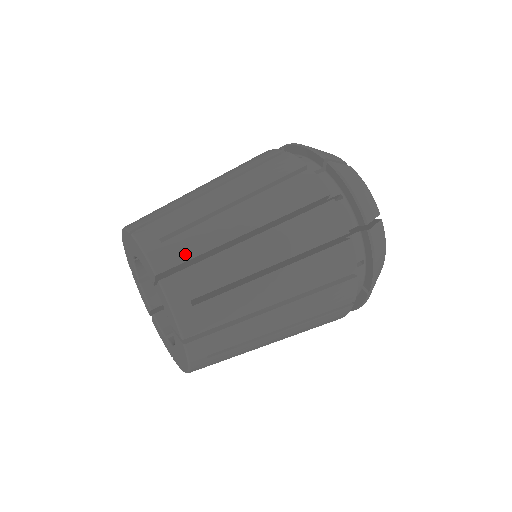
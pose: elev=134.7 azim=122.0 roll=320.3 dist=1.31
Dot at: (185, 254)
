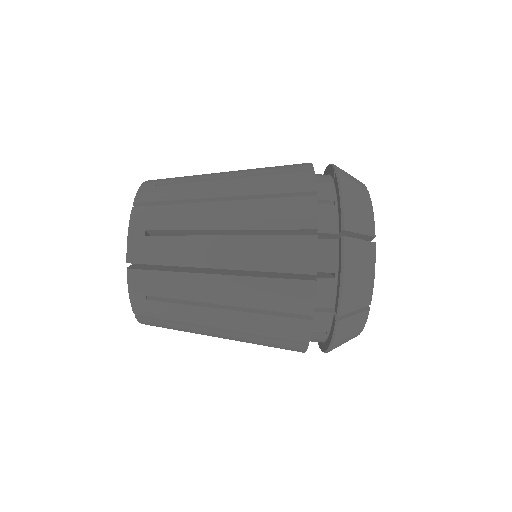
Dot at: (162, 316)
